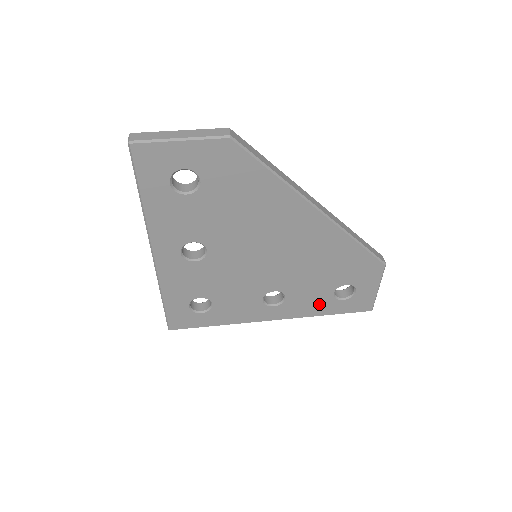
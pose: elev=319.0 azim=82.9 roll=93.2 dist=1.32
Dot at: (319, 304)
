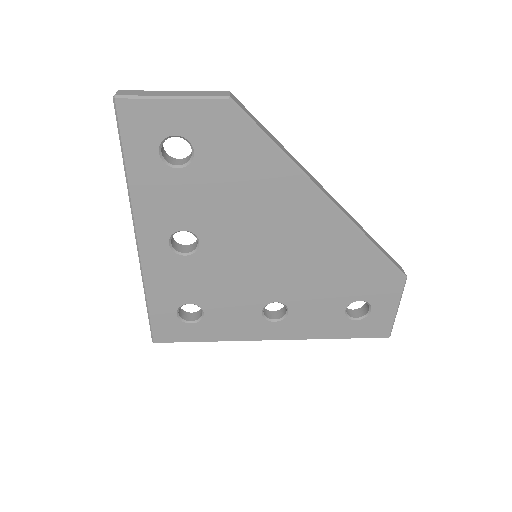
Dot at: (328, 323)
